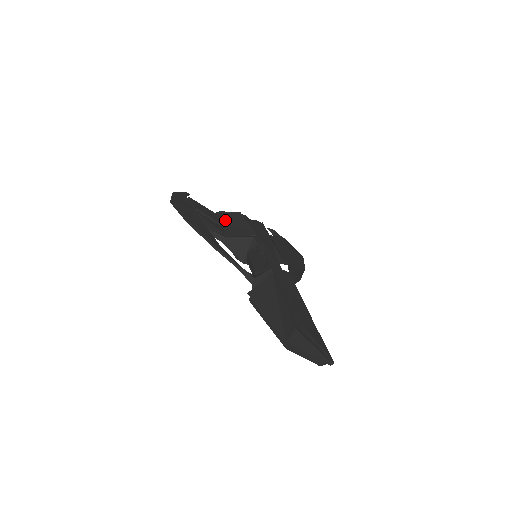
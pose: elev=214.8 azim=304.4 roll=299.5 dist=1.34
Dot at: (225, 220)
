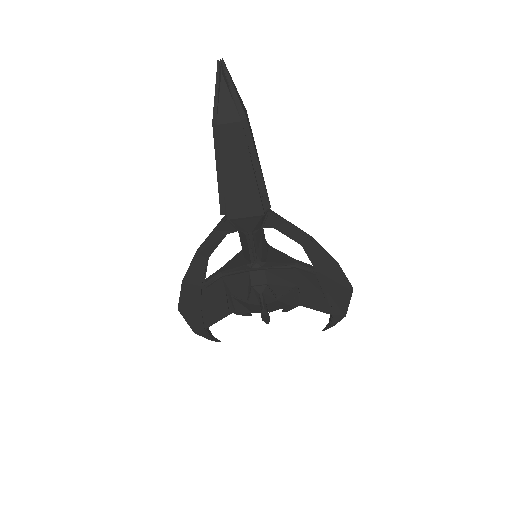
Dot at: occluded
